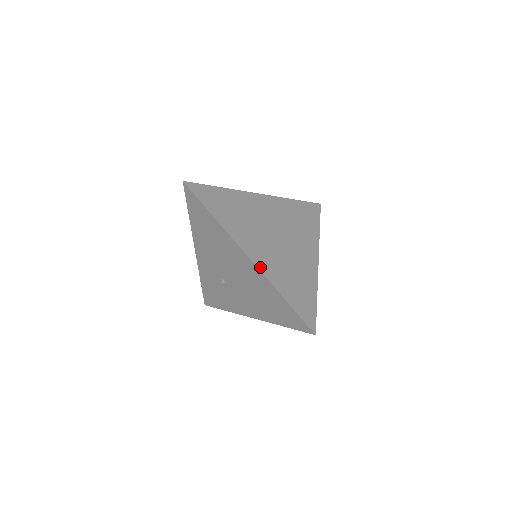
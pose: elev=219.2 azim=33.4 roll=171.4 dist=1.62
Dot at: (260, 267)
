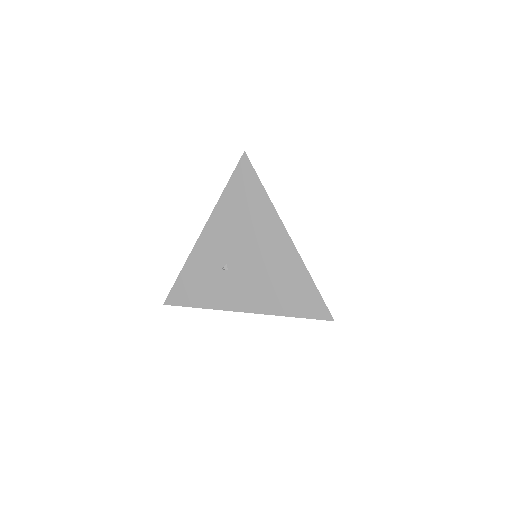
Dot at: occluded
